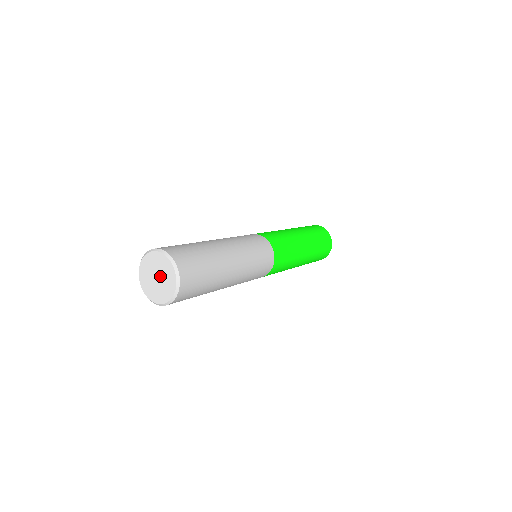
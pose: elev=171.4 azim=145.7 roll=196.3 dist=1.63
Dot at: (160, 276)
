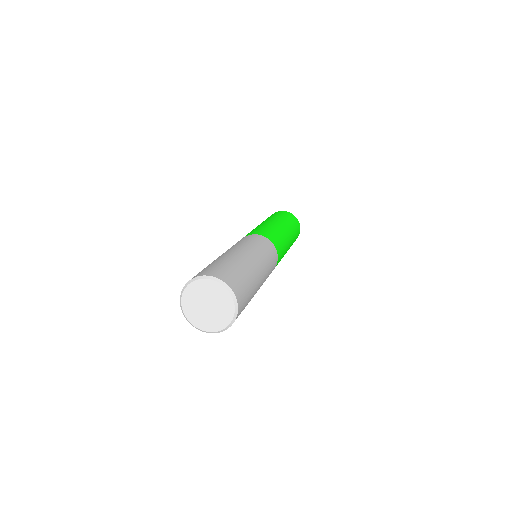
Dot at: (212, 303)
